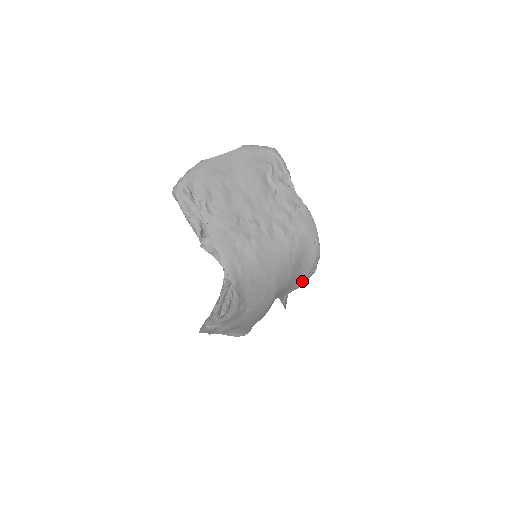
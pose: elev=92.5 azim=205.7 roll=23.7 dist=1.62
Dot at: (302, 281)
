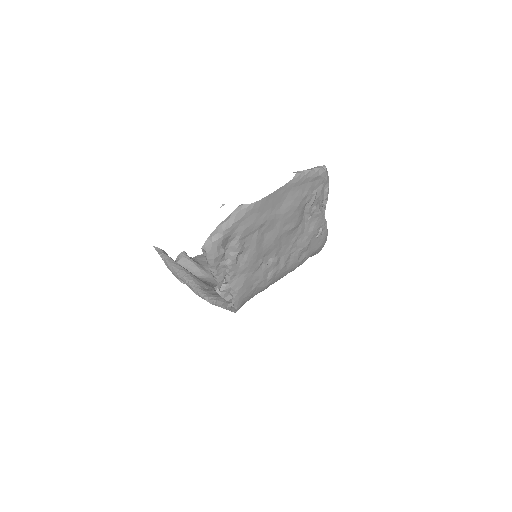
Dot at: occluded
